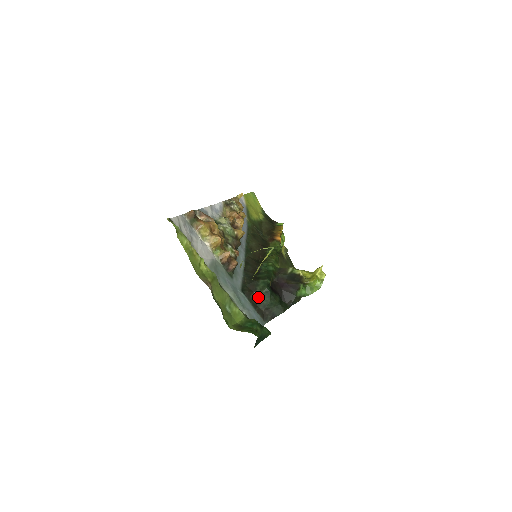
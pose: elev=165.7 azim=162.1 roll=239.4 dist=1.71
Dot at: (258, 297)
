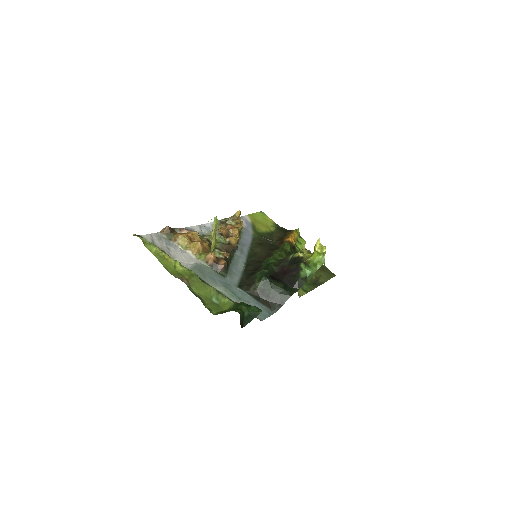
Dot at: (258, 289)
